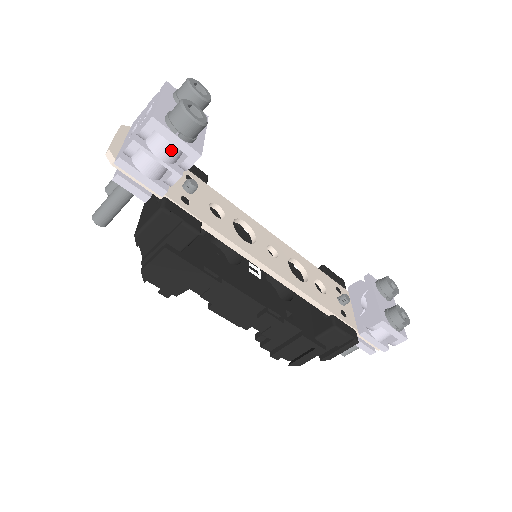
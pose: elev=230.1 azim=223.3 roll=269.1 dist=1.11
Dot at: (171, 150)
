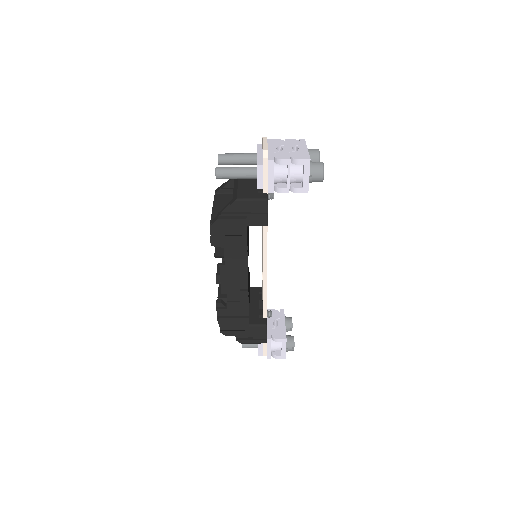
Dot at: (299, 178)
